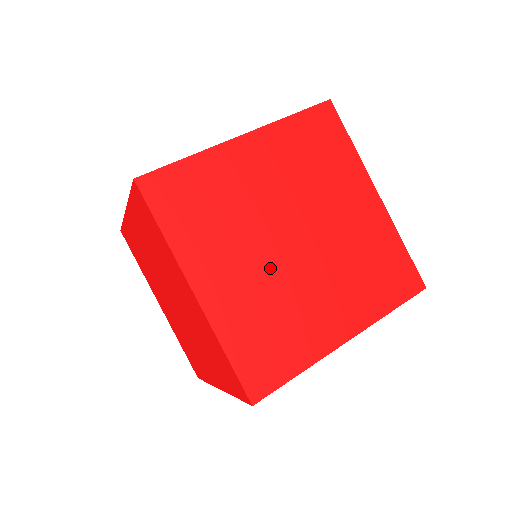
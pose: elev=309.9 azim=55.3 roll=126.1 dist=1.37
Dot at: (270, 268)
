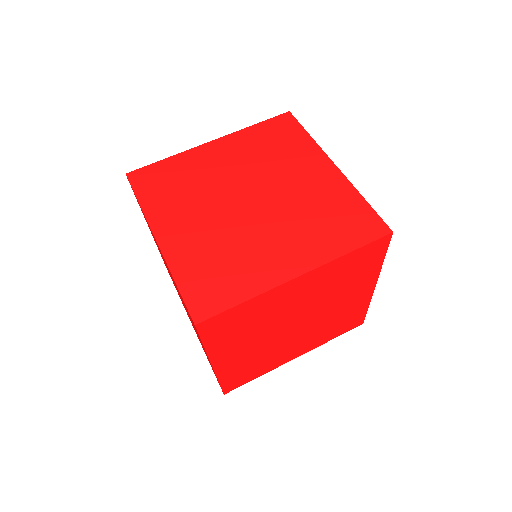
Dot at: (270, 342)
